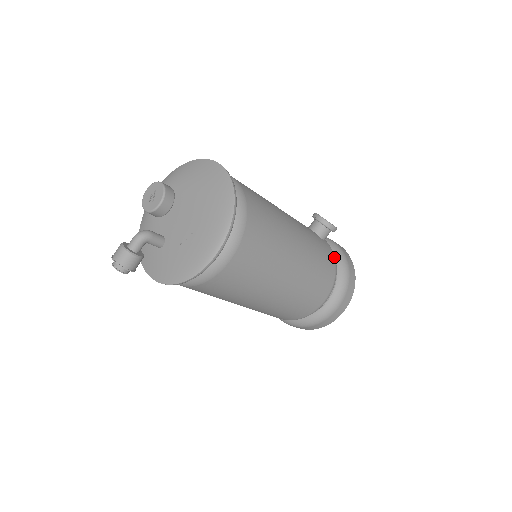
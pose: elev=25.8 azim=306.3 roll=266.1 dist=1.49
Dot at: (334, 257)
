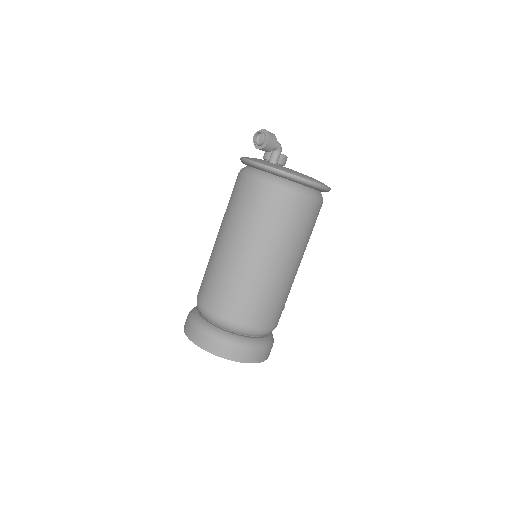
Dot at: occluded
